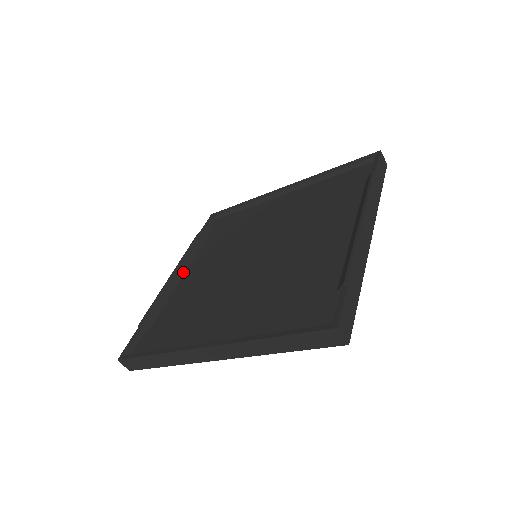
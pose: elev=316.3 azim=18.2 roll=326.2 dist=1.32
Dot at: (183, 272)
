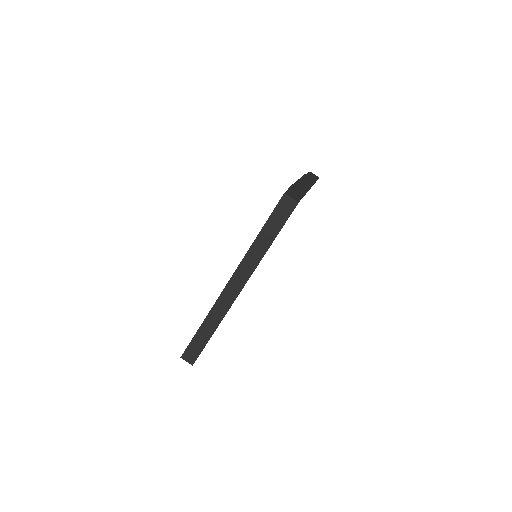
Dot at: occluded
